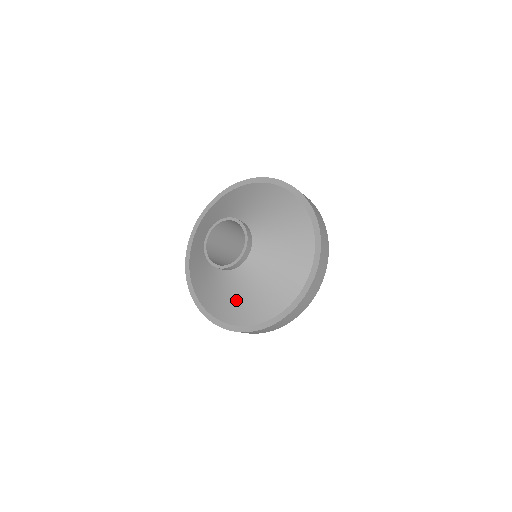
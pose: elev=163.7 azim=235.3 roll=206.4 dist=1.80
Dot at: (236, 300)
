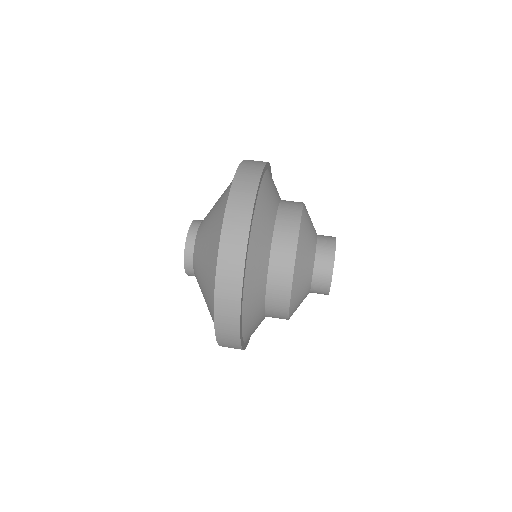
Dot at: occluded
